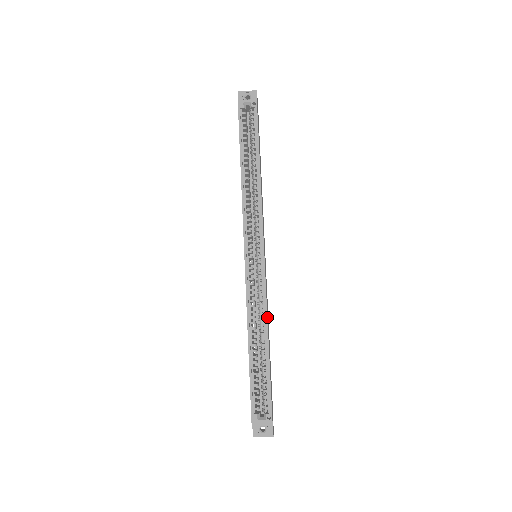
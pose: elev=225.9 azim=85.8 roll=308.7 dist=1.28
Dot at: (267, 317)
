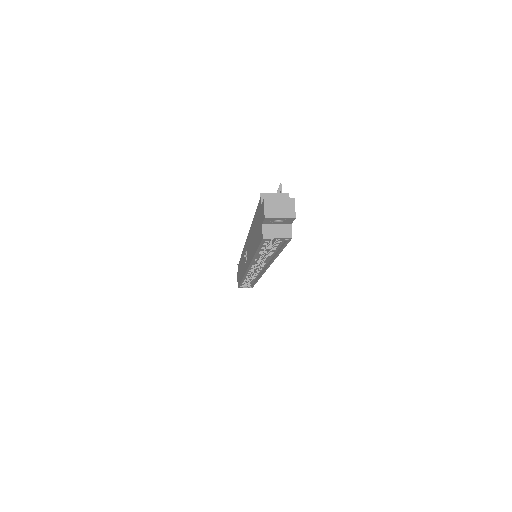
Dot at: (259, 278)
